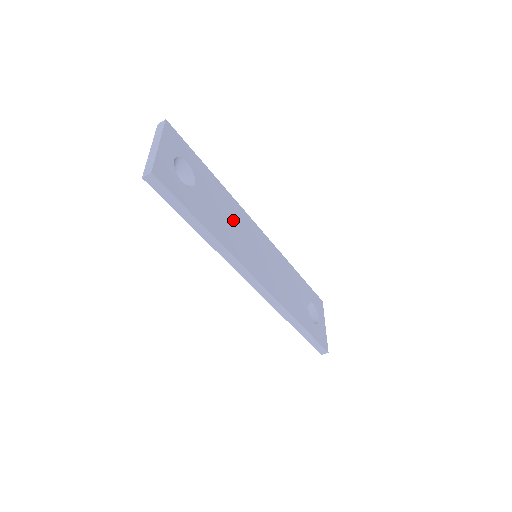
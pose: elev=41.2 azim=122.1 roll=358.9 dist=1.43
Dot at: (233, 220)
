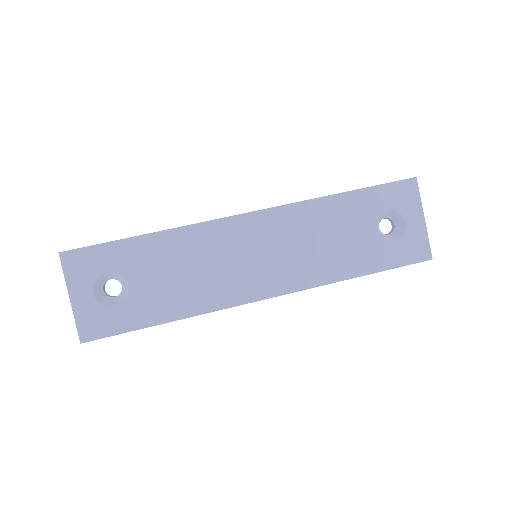
Dot at: (198, 261)
